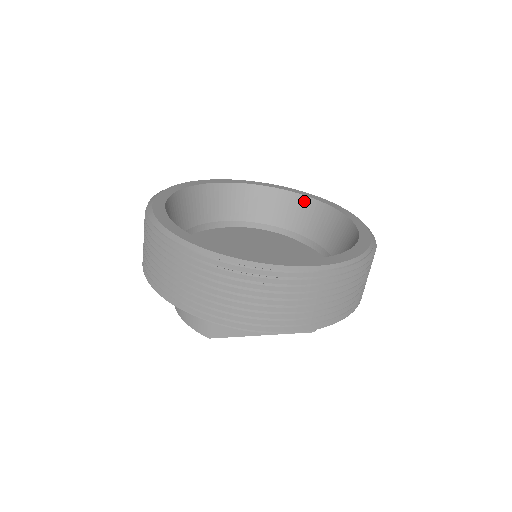
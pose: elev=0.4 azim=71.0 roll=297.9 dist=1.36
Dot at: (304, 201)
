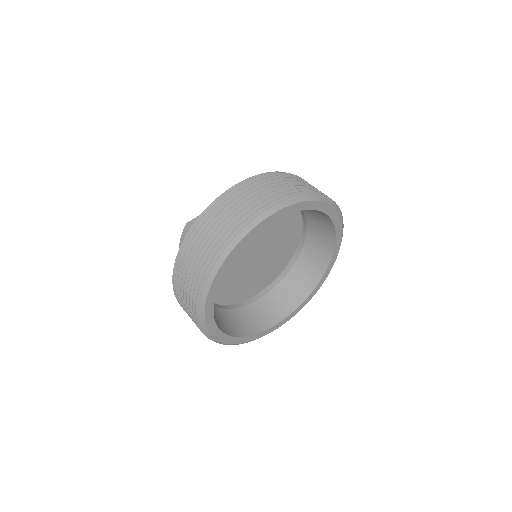
Dot at: occluded
